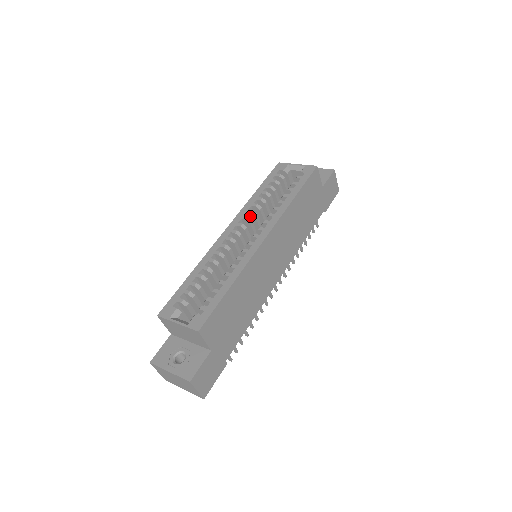
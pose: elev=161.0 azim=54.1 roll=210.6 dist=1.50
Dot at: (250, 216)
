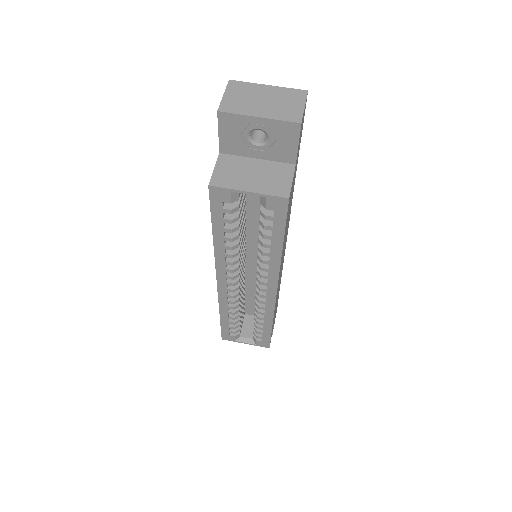
Dot at: (231, 260)
